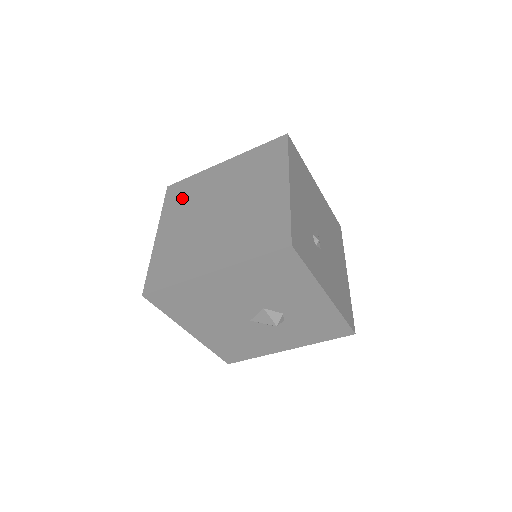
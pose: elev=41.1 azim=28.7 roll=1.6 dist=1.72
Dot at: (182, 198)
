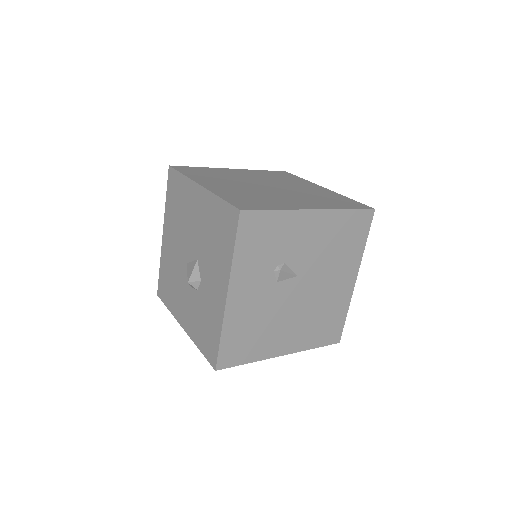
Dot at: (276, 175)
